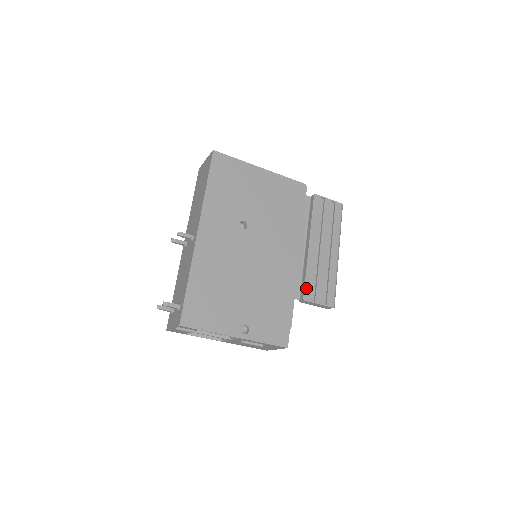
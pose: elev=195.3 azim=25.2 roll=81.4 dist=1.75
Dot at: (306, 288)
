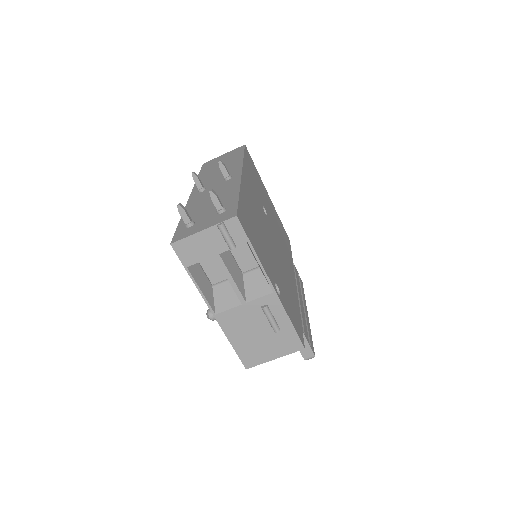
Dot at: occluded
